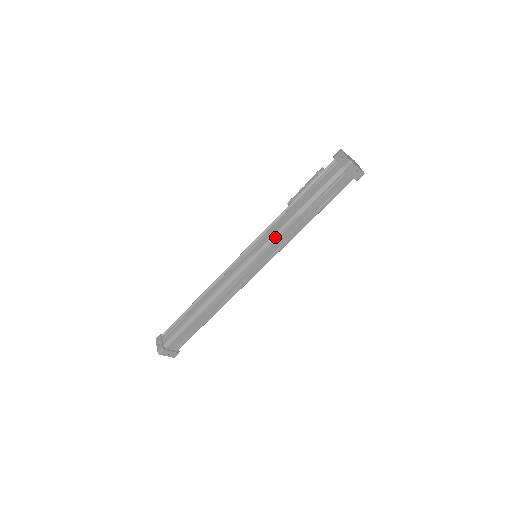
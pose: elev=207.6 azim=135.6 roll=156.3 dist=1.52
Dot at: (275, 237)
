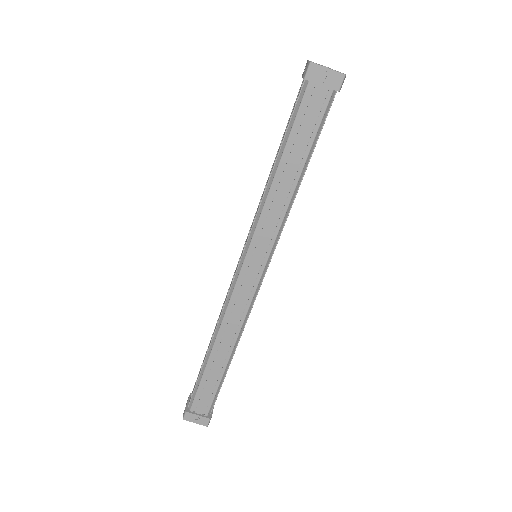
Dot at: (258, 216)
